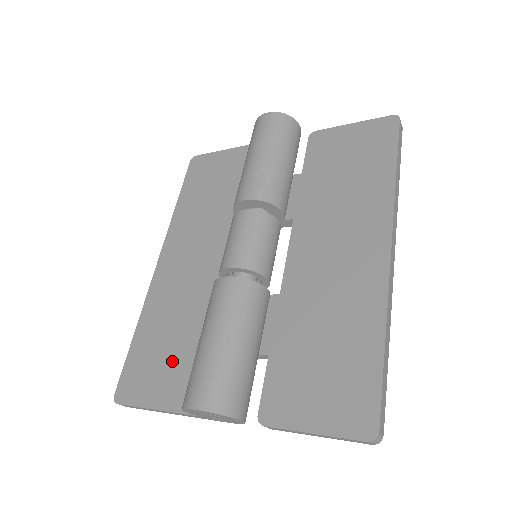
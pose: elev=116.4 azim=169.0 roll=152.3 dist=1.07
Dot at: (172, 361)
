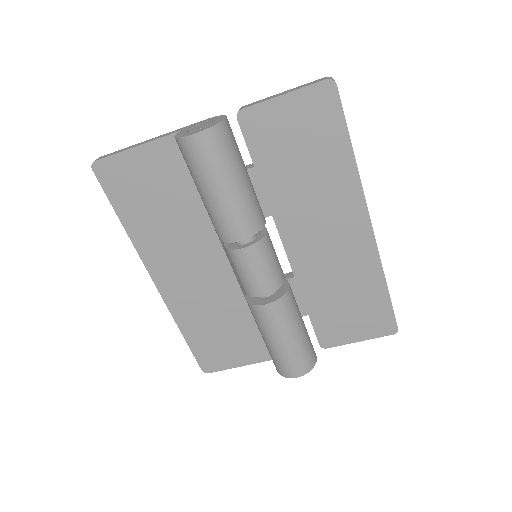
Dot at: (233, 340)
